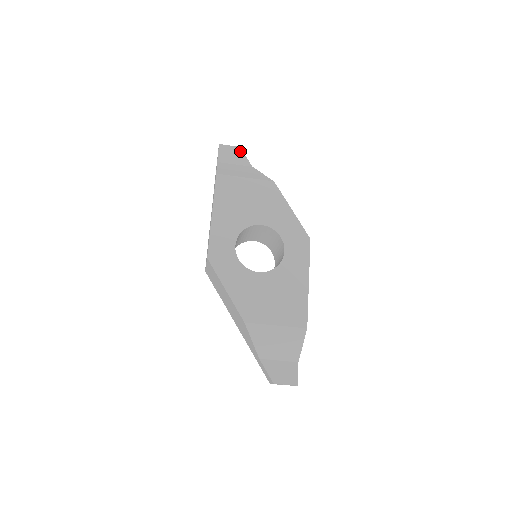
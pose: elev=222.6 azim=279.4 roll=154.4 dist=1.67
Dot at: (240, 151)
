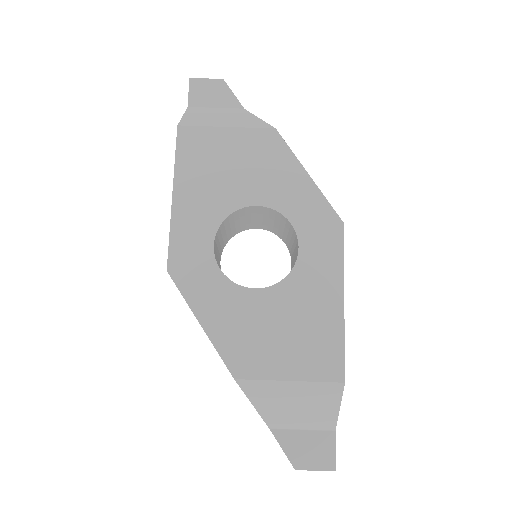
Dot at: (223, 86)
